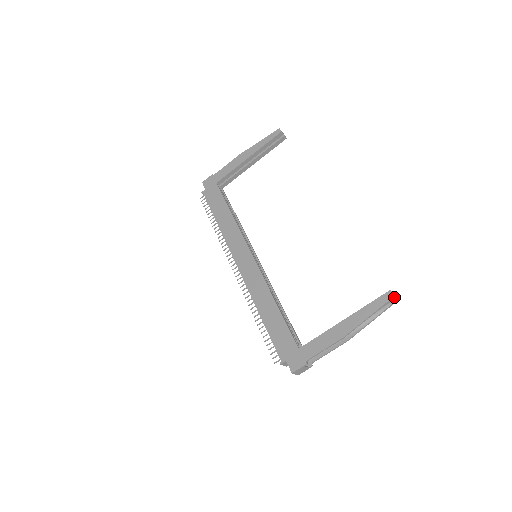
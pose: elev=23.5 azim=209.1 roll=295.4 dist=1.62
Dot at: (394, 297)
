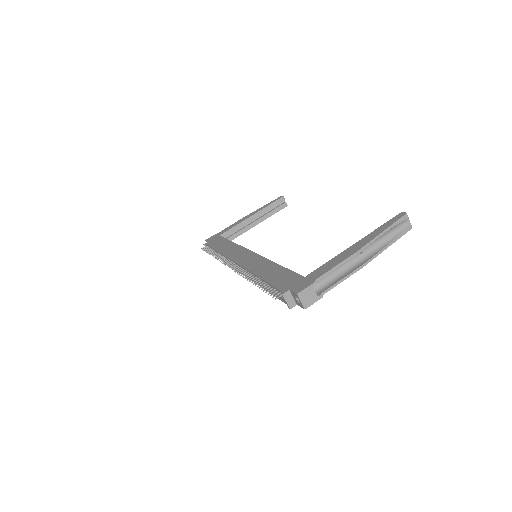
Dot at: (407, 216)
